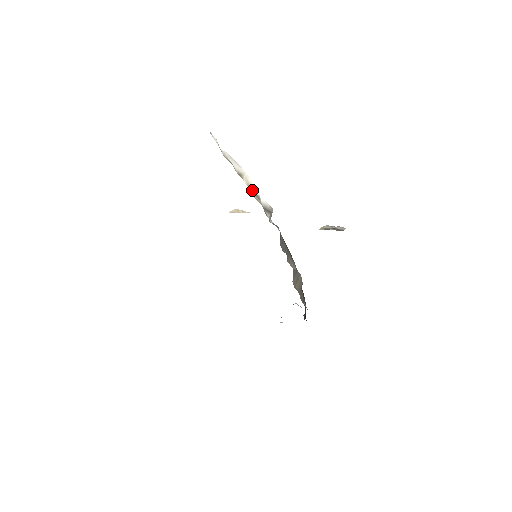
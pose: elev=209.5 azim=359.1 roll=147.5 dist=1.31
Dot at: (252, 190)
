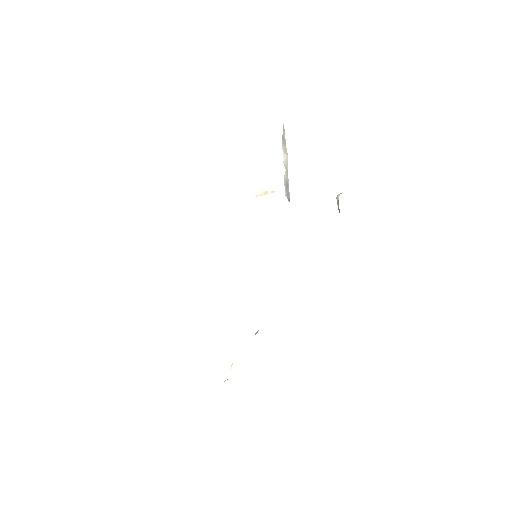
Dot at: occluded
